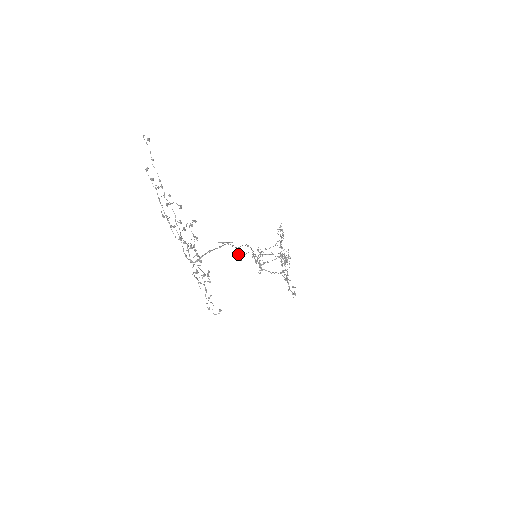
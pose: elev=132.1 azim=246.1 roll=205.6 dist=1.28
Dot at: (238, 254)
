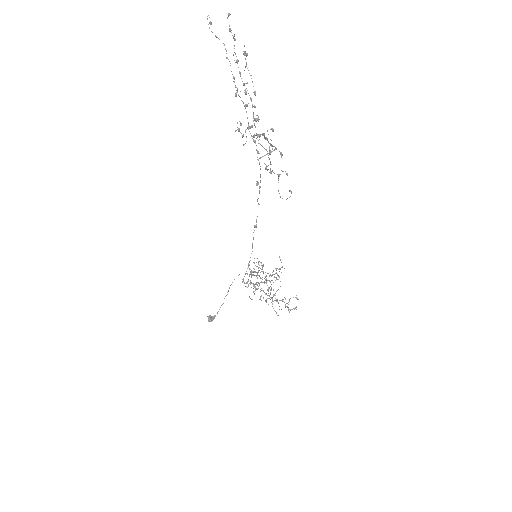
Dot at: (210, 315)
